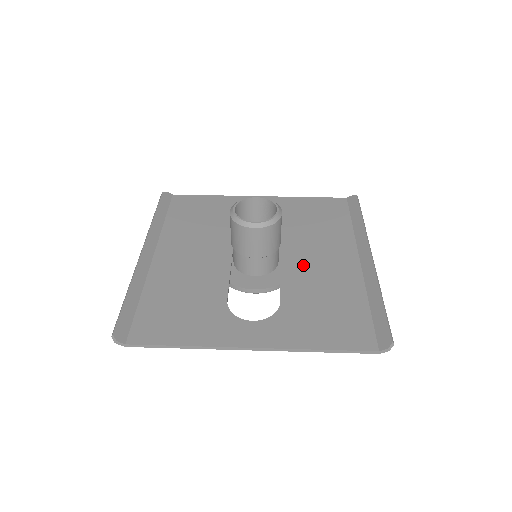
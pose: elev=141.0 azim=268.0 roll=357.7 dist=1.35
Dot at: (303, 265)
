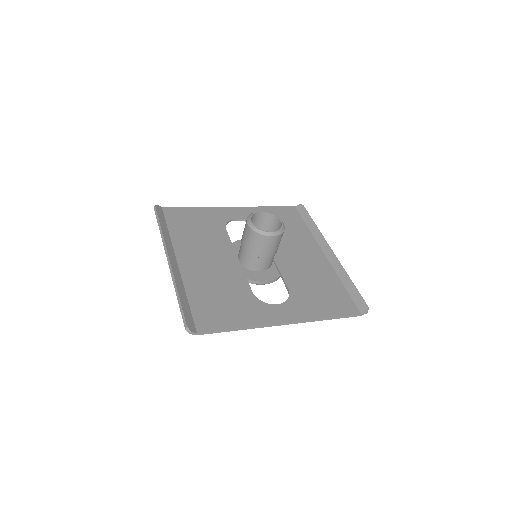
Dot at: (290, 260)
